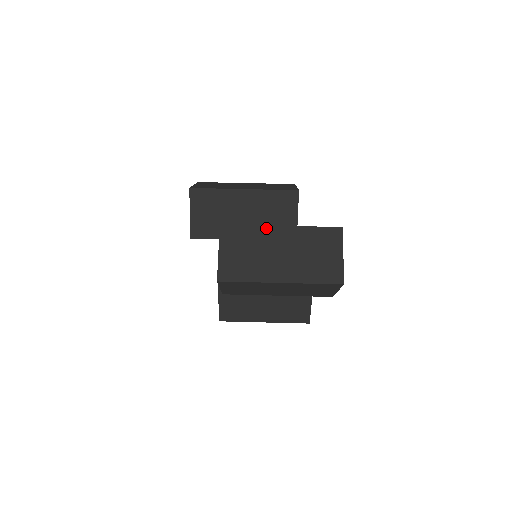
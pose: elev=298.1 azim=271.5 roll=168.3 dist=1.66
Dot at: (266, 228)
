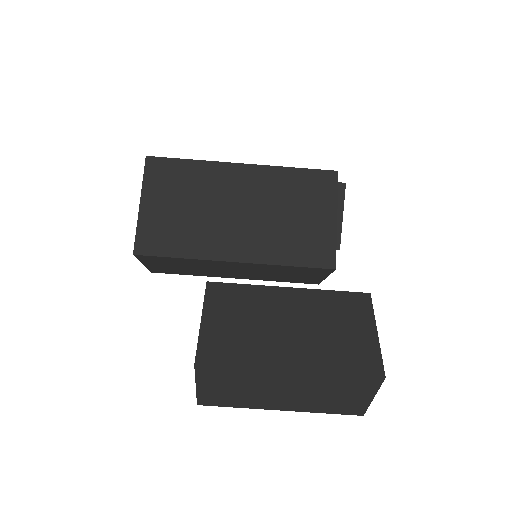
Dot at: (267, 372)
